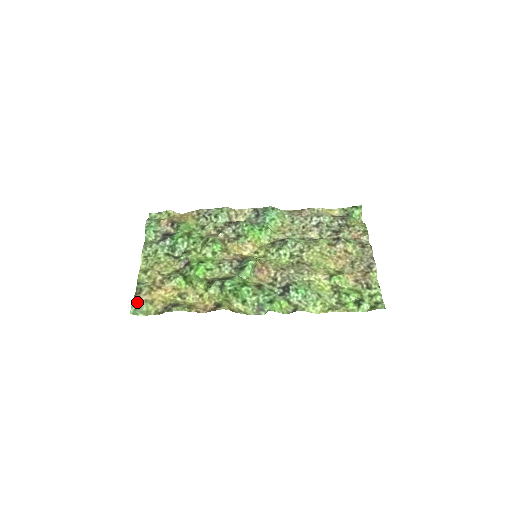
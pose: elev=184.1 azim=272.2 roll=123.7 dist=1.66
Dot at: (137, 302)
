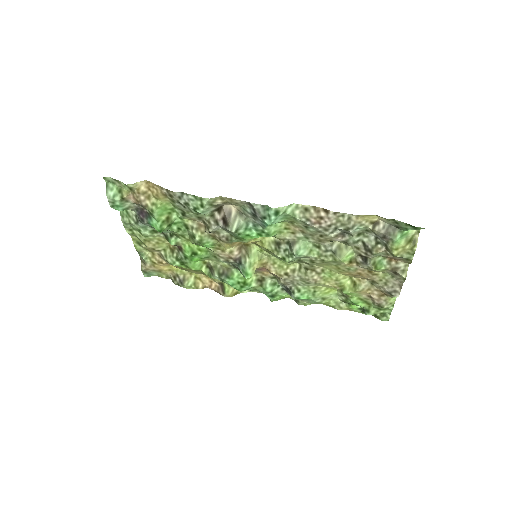
Dot at: (146, 271)
